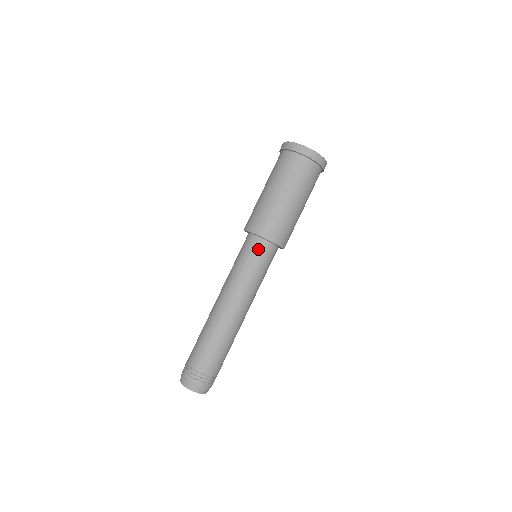
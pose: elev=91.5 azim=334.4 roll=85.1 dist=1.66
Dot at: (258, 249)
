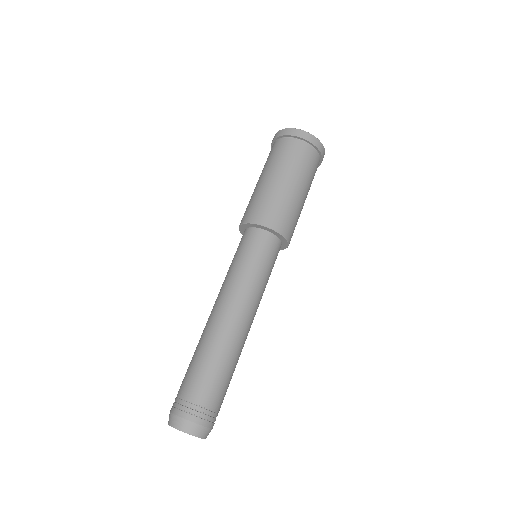
Dot at: (250, 239)
